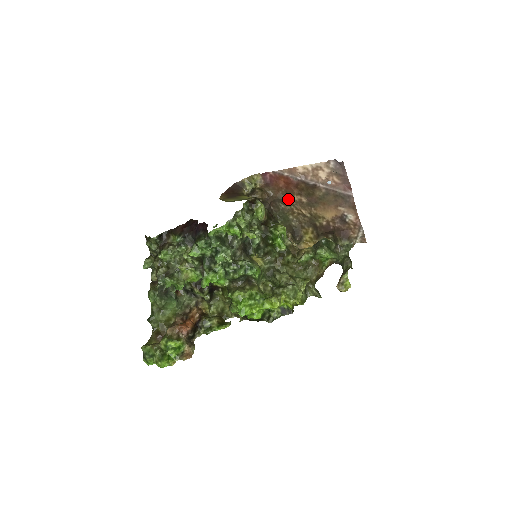
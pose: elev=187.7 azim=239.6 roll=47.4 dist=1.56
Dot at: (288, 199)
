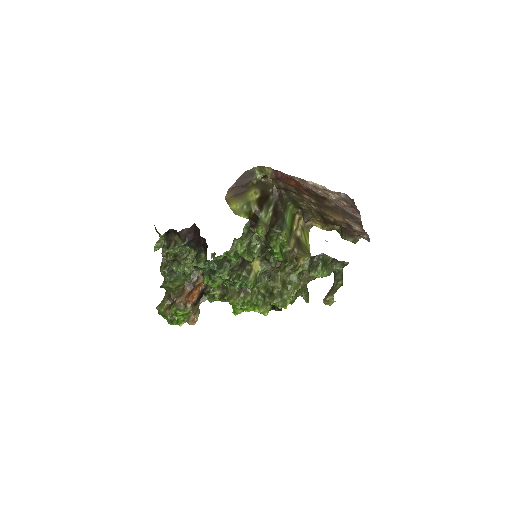
Dot at: (298, 193)
